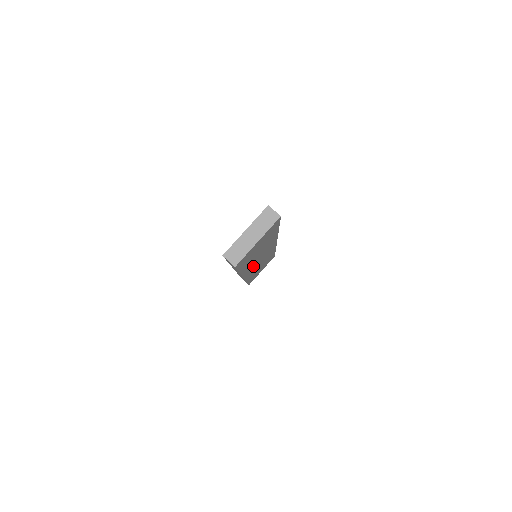
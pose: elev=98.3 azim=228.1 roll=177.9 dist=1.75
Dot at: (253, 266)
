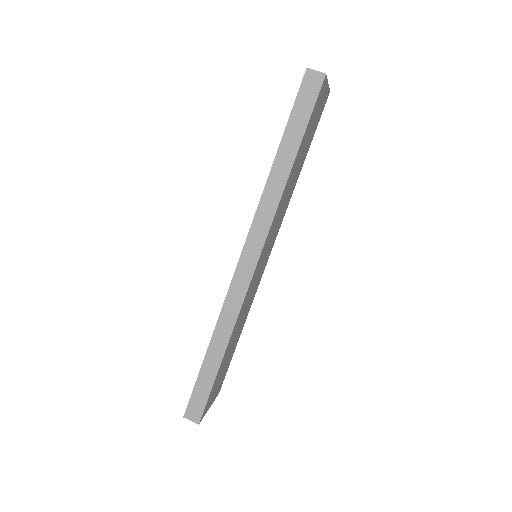
Dot at: (266, 245)
